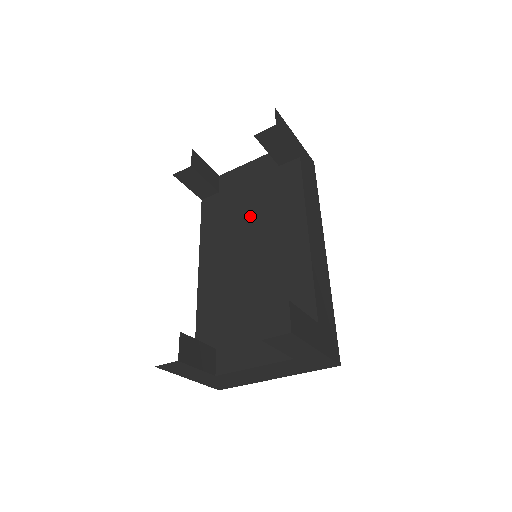
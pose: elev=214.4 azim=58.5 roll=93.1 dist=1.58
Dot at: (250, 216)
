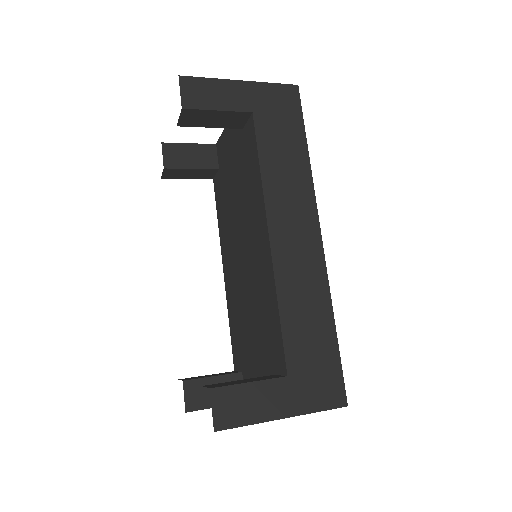
Dot at: (236, 207)
